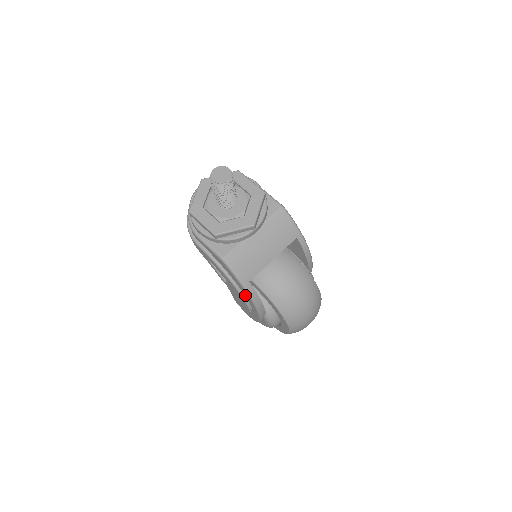
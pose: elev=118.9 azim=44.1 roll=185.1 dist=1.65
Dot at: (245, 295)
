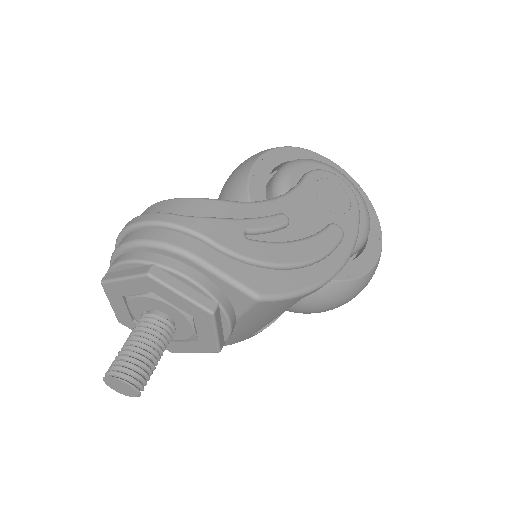
Dot at: occluded
